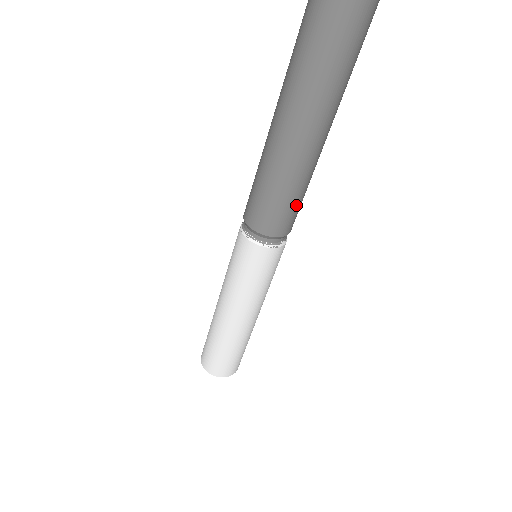
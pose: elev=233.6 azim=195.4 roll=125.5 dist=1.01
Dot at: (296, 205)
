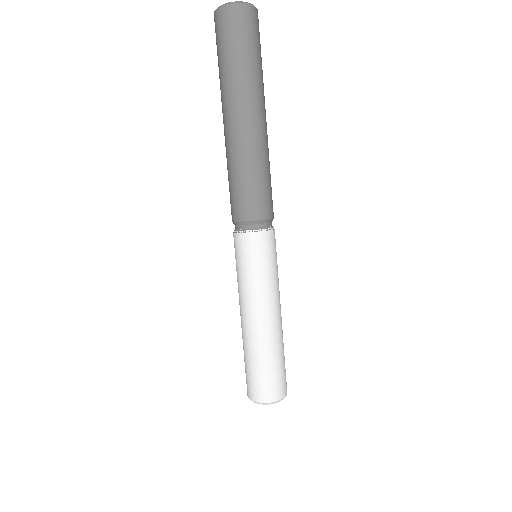
Dot at: (266, 188)
